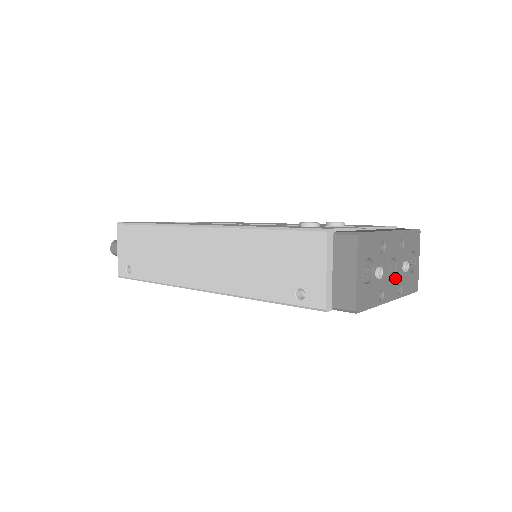
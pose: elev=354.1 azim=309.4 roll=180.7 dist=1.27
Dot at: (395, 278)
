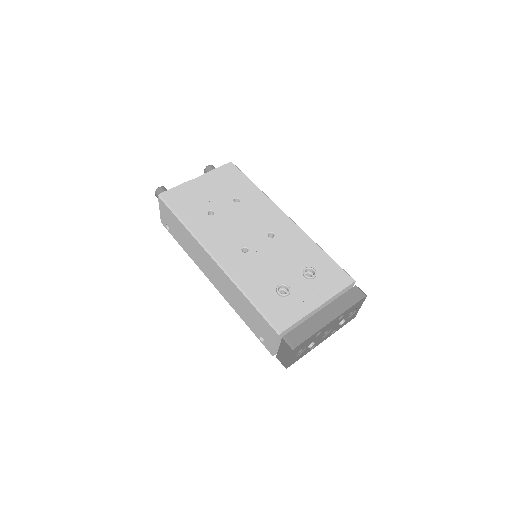
Dot at: (329, 332)
